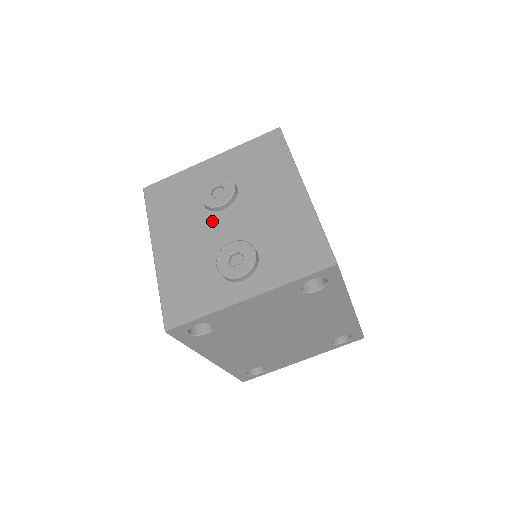
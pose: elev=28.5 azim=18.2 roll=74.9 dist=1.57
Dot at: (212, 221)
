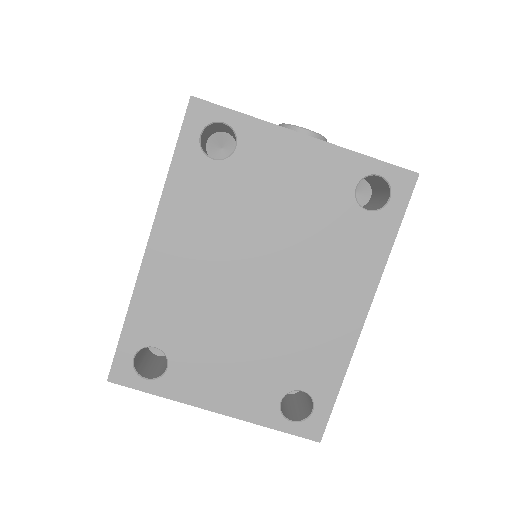
Dot at: occluded
